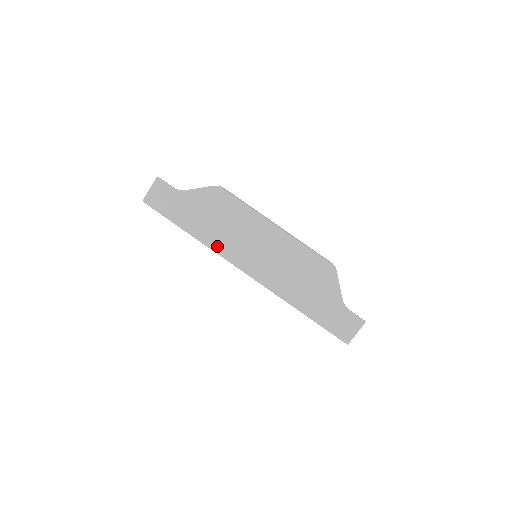
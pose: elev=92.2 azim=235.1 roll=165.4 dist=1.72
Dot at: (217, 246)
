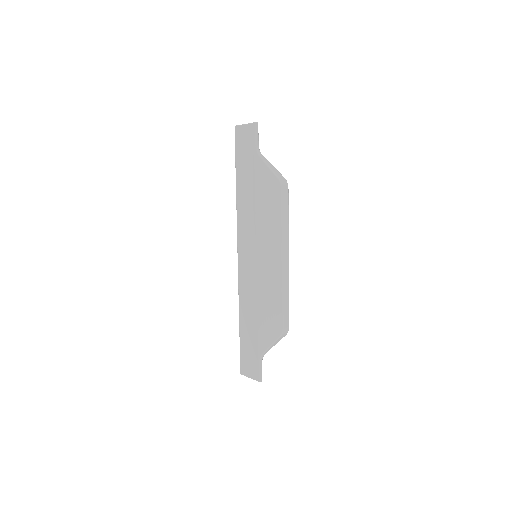
Dot at: (241, 218)
